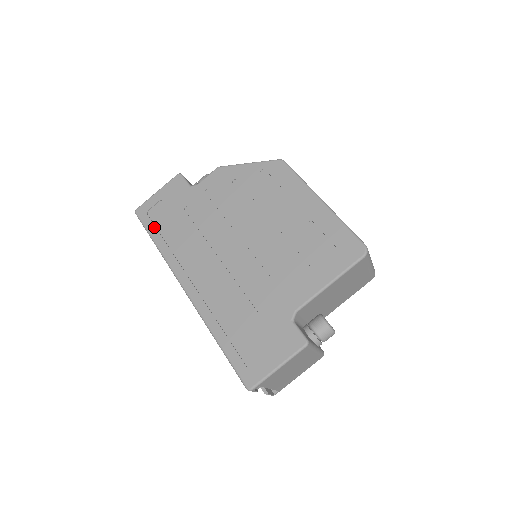
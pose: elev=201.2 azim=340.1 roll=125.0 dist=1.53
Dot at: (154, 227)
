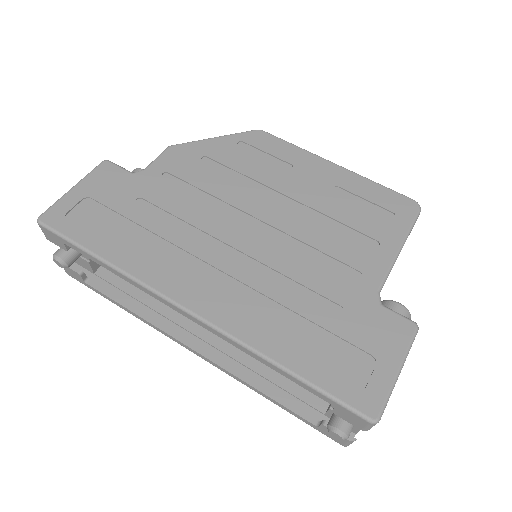
Dot at: (88, 235)
